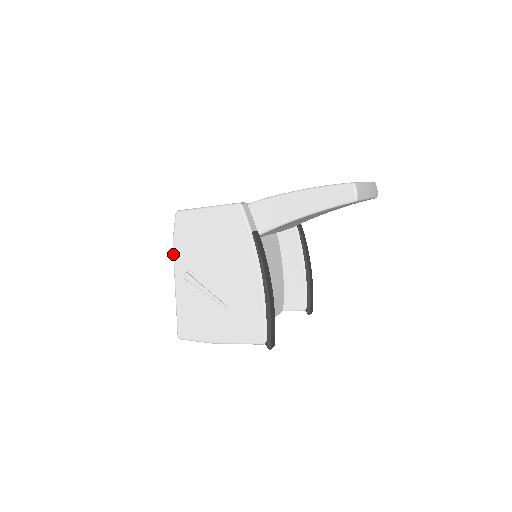
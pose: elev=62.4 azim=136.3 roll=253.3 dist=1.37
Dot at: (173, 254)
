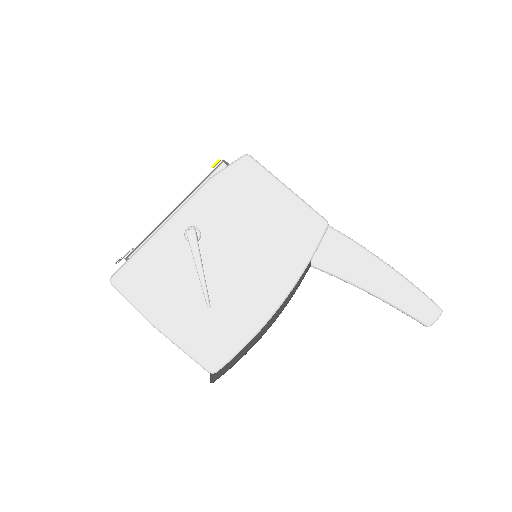
Dot at: (196, 192)
